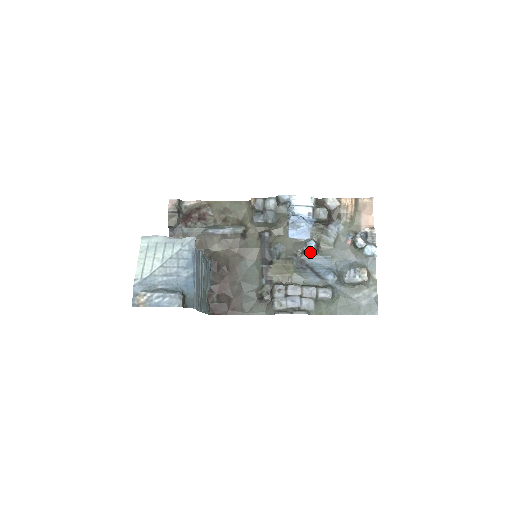
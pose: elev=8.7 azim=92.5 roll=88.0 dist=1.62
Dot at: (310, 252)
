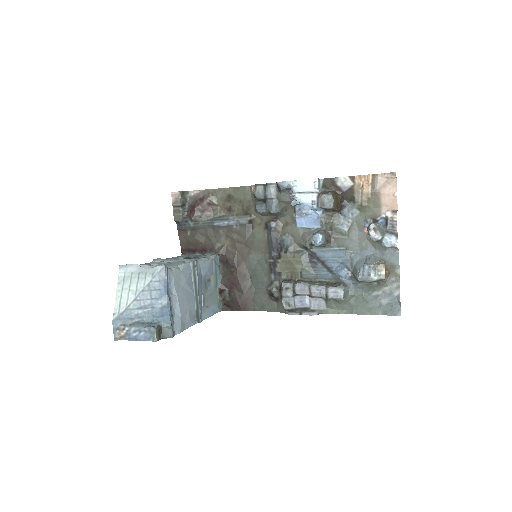
Dot at: (319, 245)
